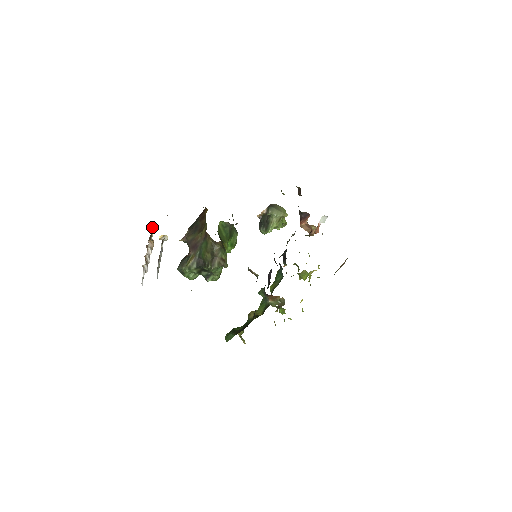
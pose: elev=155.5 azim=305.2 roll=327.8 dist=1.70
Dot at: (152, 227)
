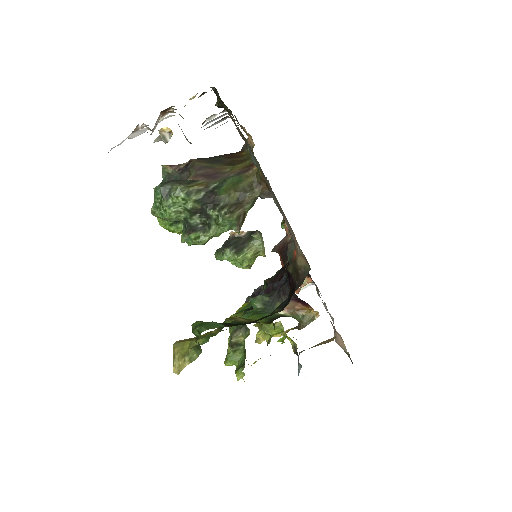
Dot at: occluded
